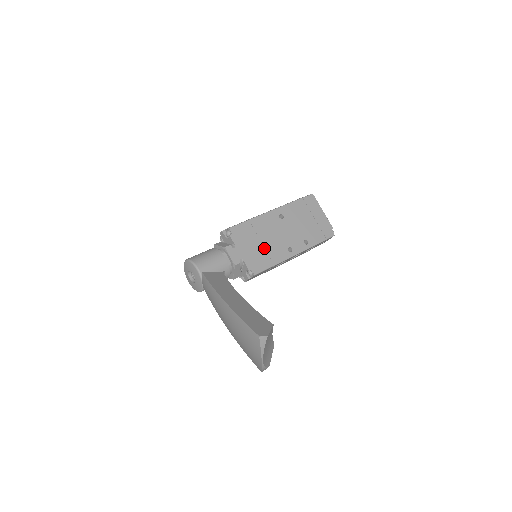
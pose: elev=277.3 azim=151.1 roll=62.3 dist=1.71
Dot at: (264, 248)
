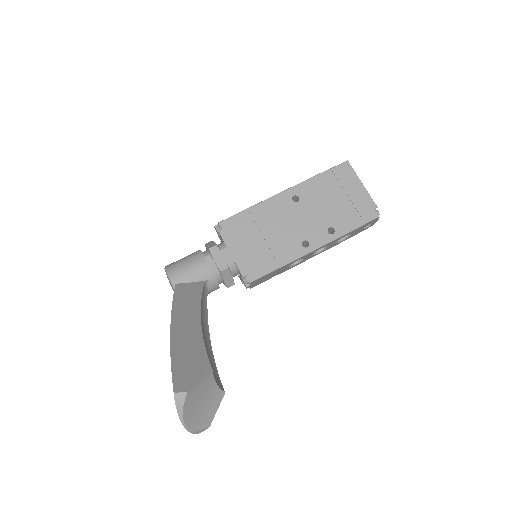
Dot at: (267, 245)
